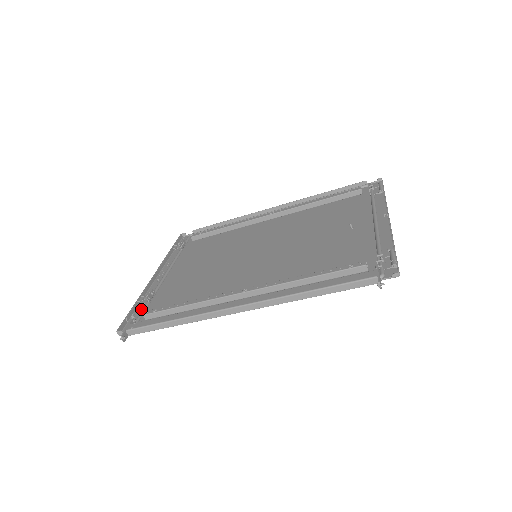
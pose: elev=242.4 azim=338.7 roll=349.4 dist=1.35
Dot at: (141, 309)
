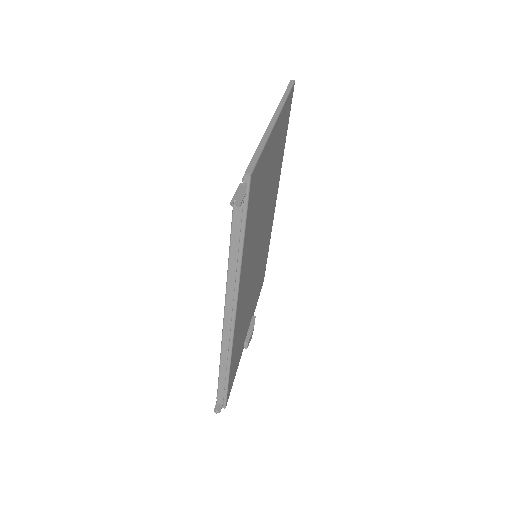
Dot at: occluded
